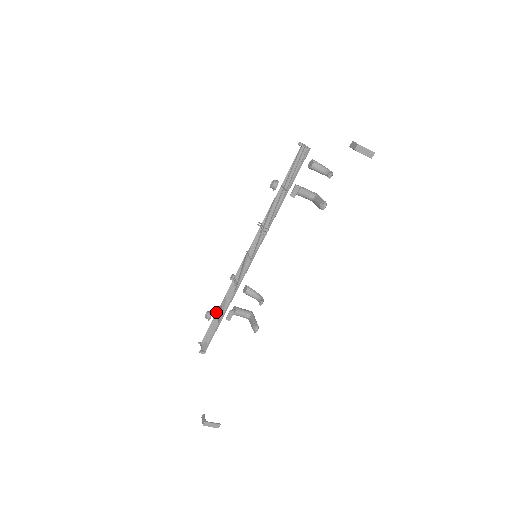
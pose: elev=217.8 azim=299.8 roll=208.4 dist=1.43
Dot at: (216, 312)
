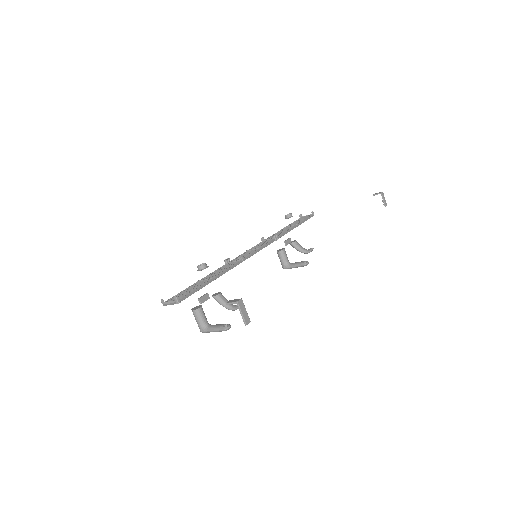
Dot at: (199, 280)
